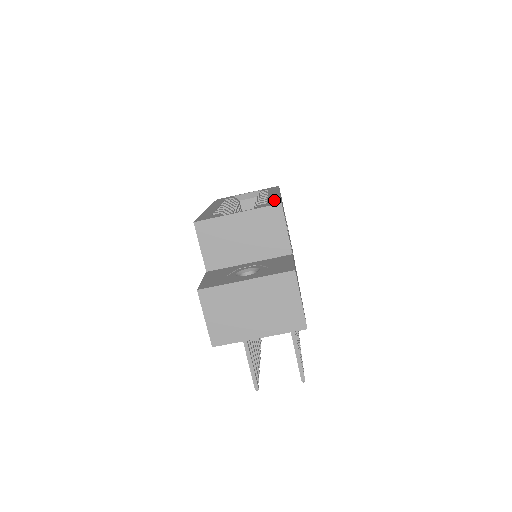
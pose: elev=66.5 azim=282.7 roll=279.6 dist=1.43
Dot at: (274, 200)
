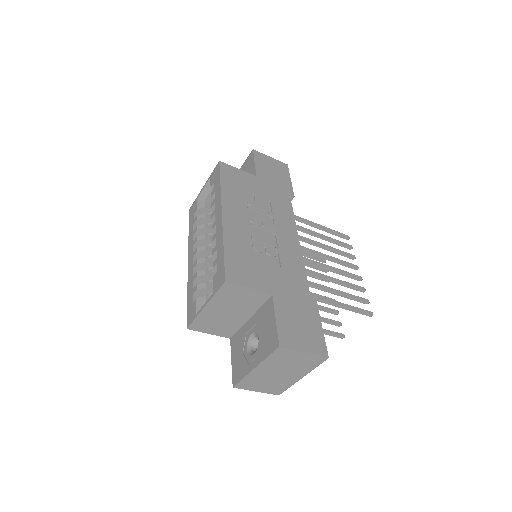
Dot at: (220, 260)
